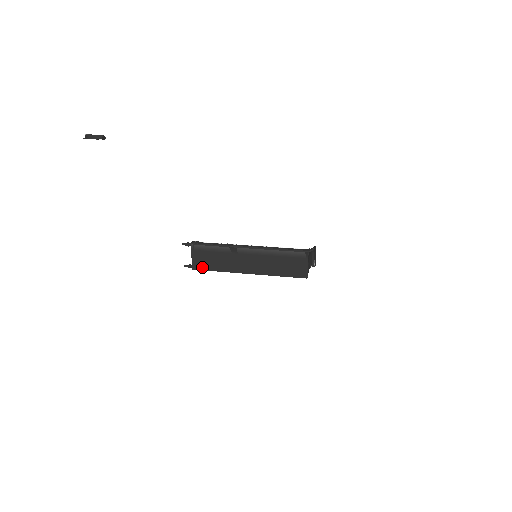
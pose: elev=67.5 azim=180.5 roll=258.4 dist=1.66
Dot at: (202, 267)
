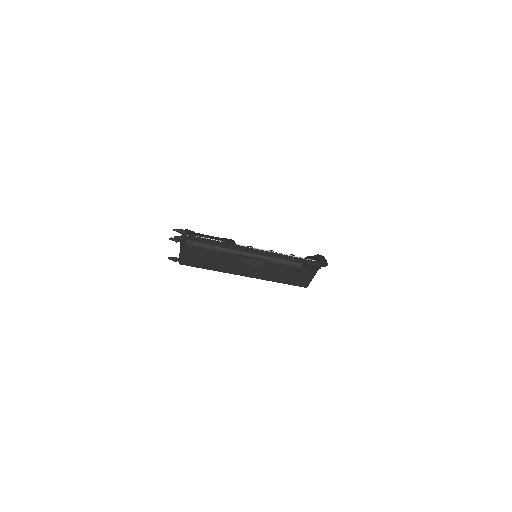
Dot at: (192, 263)
